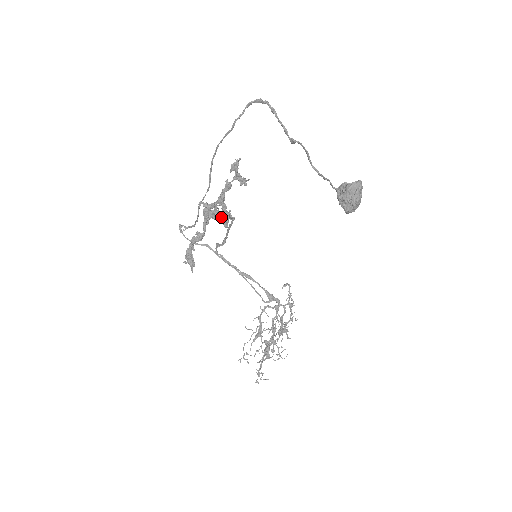
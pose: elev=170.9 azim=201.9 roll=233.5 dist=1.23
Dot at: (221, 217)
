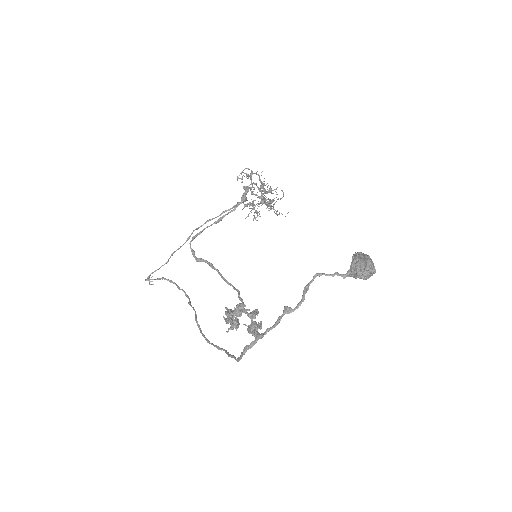
Dot at: (251, 318)
